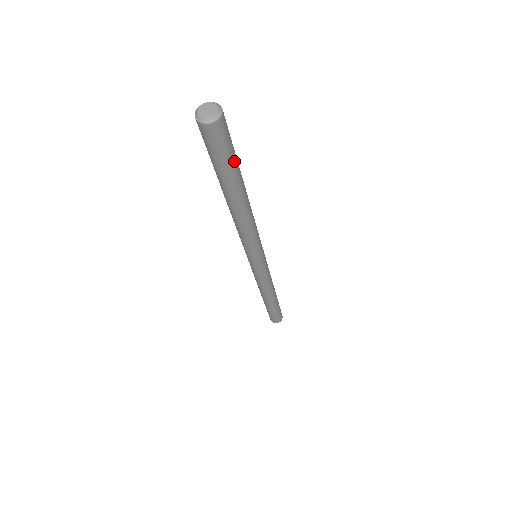
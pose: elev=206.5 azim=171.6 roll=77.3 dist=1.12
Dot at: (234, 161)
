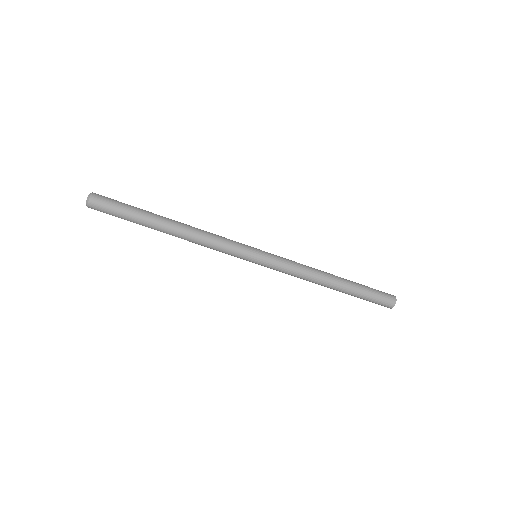
Dot at: (128, 214)
